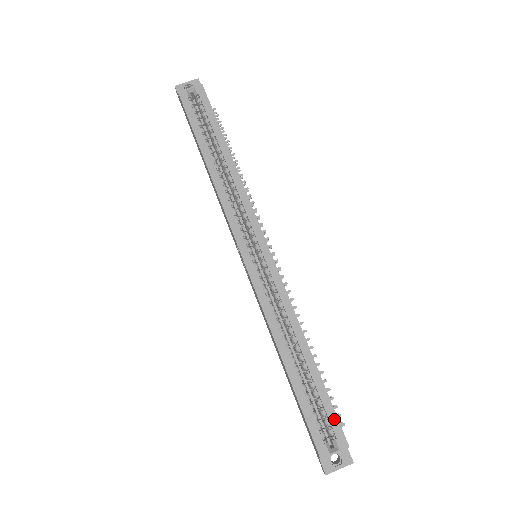
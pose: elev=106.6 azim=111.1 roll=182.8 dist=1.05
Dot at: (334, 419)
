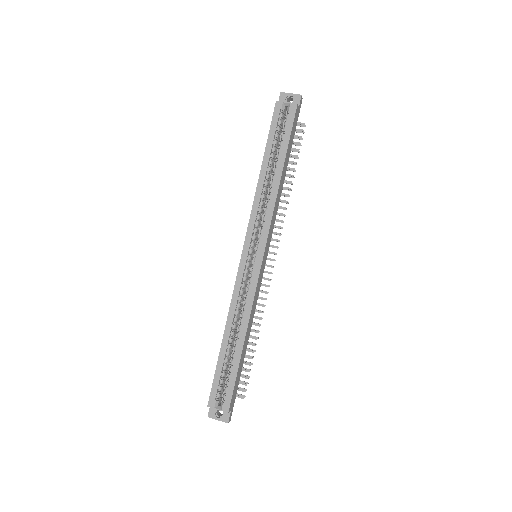
Dot at: (230, 391)
